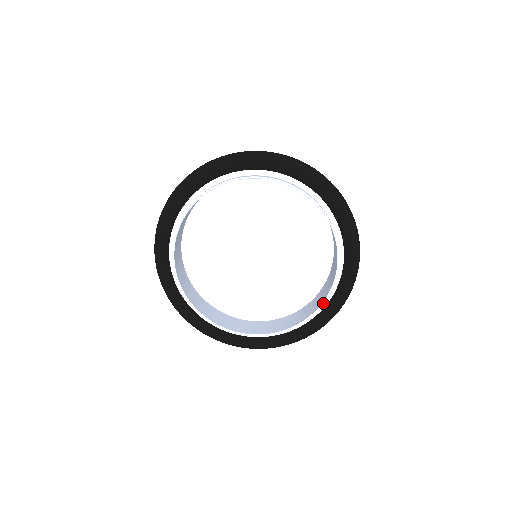
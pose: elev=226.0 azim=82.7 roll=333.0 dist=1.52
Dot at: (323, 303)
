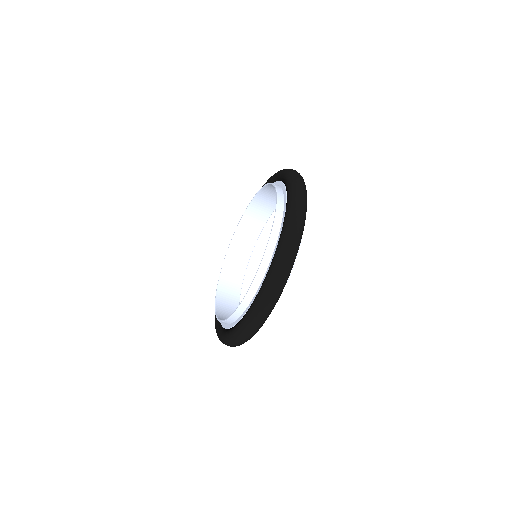
Dot at: (274, 218)
